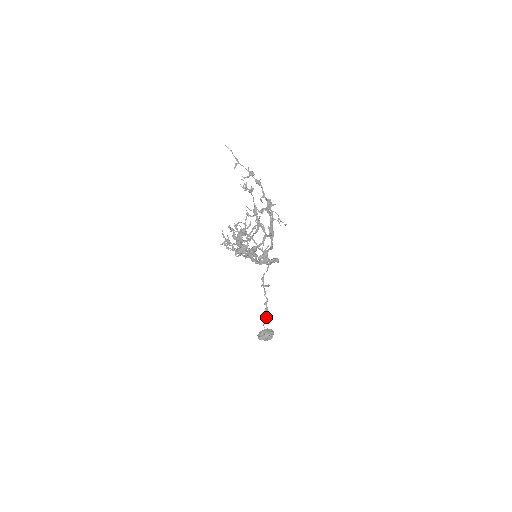
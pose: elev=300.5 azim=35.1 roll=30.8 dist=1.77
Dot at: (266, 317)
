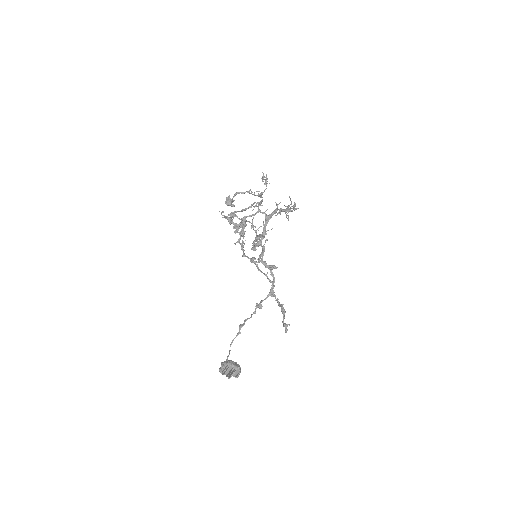
Dot at: (237, 335)
